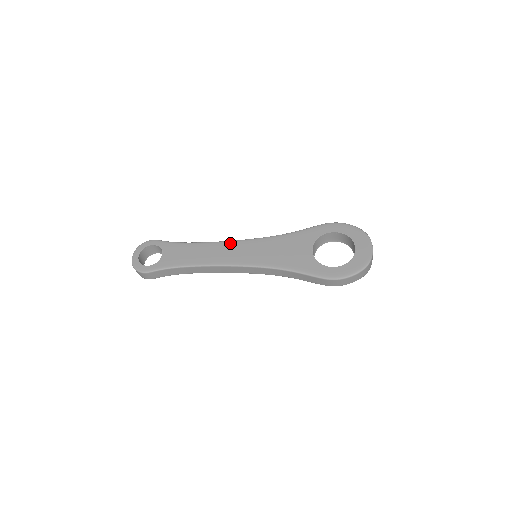
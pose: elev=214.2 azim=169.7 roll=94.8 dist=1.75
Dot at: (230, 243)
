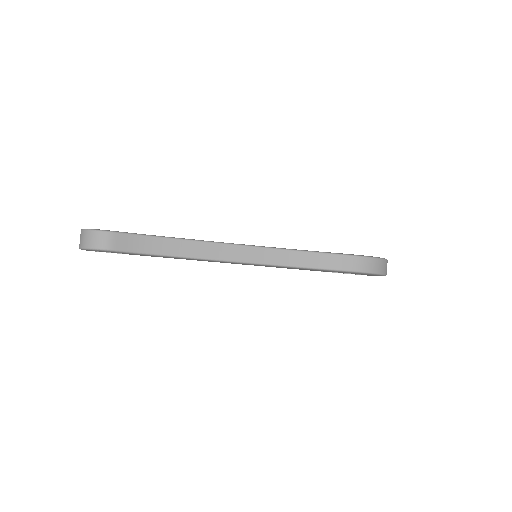
Dot at: occluded
